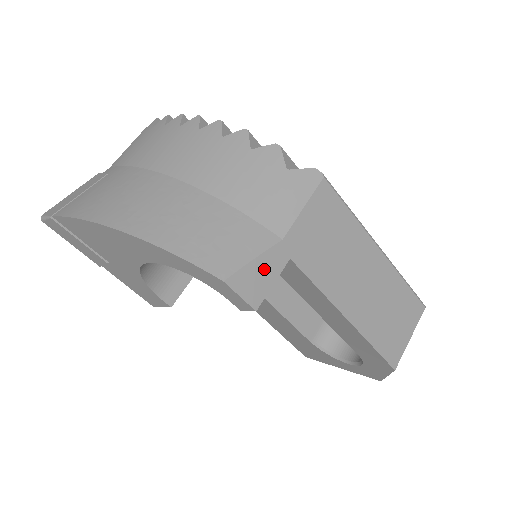
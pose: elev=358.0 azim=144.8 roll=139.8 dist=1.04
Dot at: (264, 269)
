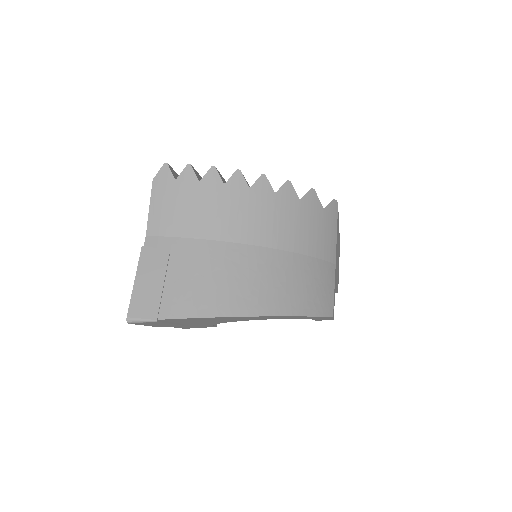
Dot at: (334, 291)
